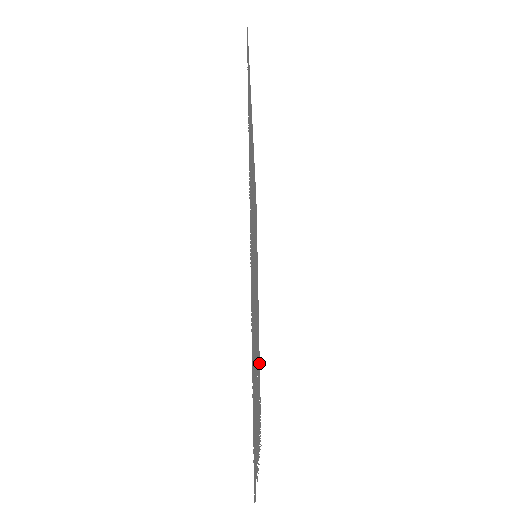
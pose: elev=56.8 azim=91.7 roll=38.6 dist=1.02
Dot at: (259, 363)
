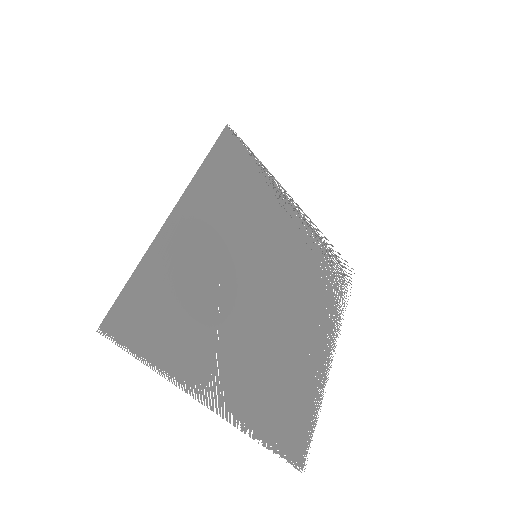
Dot at: (319, 251)
